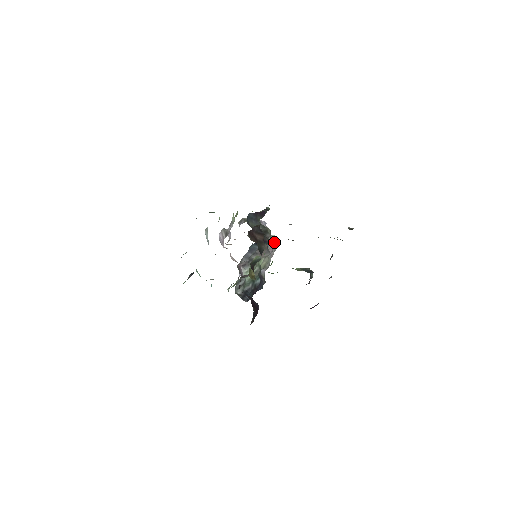
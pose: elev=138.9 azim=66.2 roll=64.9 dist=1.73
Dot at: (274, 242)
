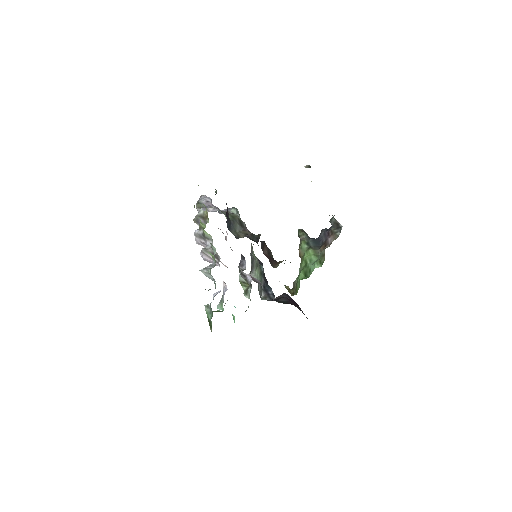
Dot at: occluded
